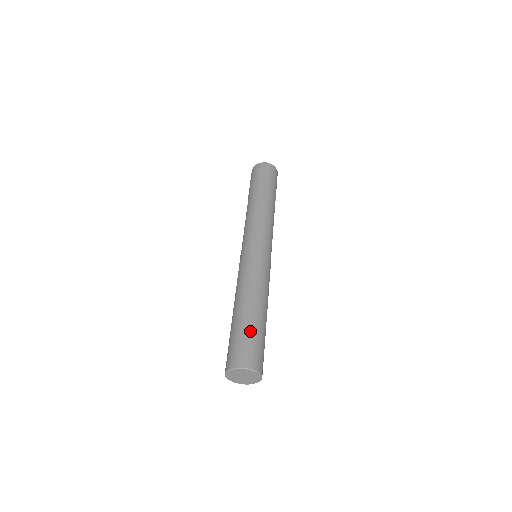
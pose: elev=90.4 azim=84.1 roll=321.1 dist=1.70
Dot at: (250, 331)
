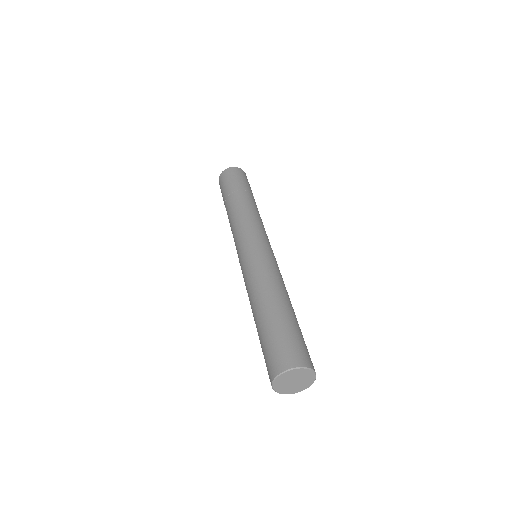
Dot at: (267, 334)
